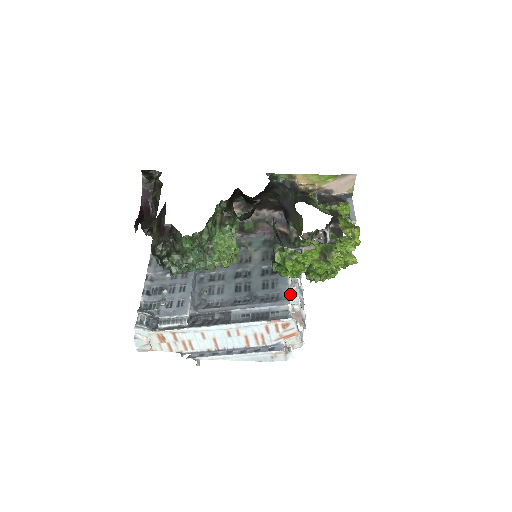
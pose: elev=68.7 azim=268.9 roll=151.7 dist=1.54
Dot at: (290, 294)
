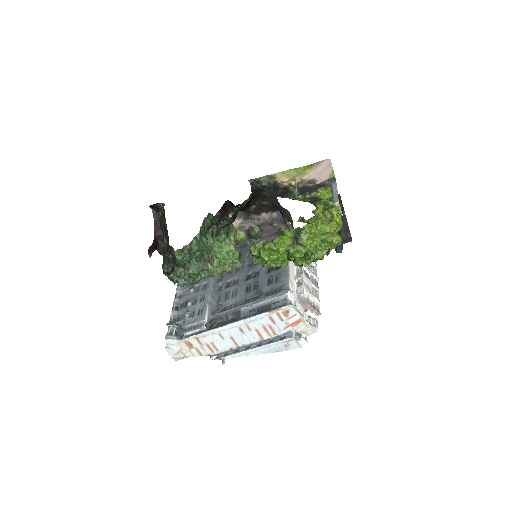
Dot at: (294, 284)
